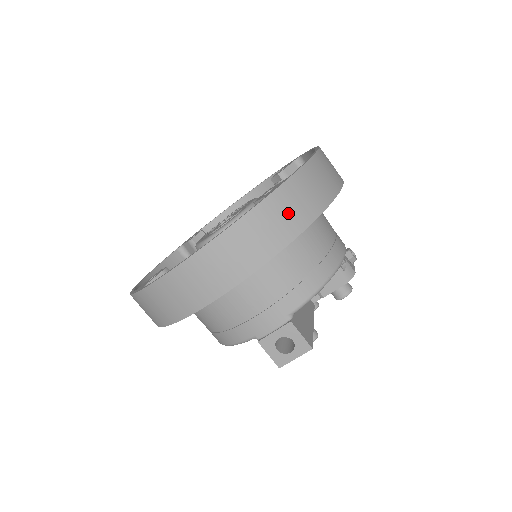
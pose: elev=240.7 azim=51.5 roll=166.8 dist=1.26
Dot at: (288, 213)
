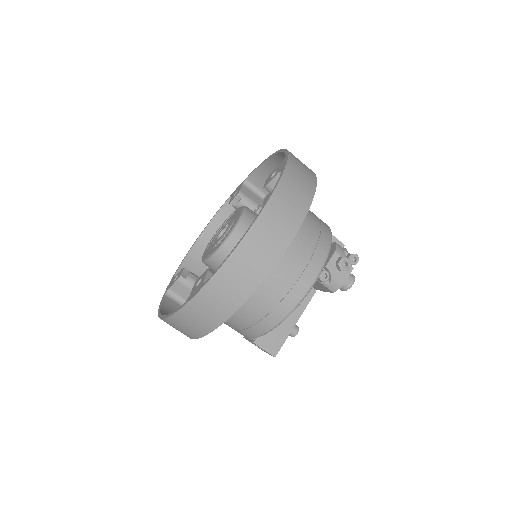
Dot at: (204, 315)
